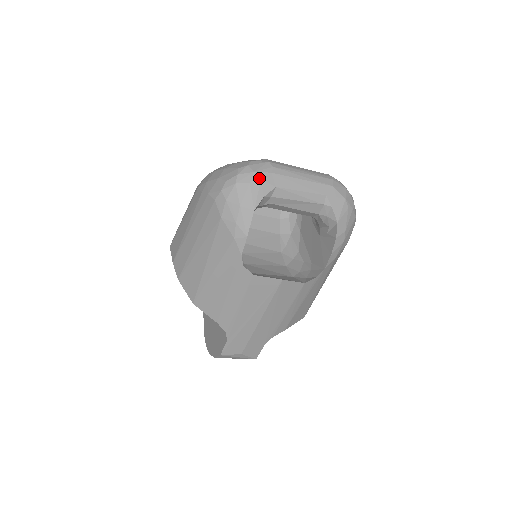
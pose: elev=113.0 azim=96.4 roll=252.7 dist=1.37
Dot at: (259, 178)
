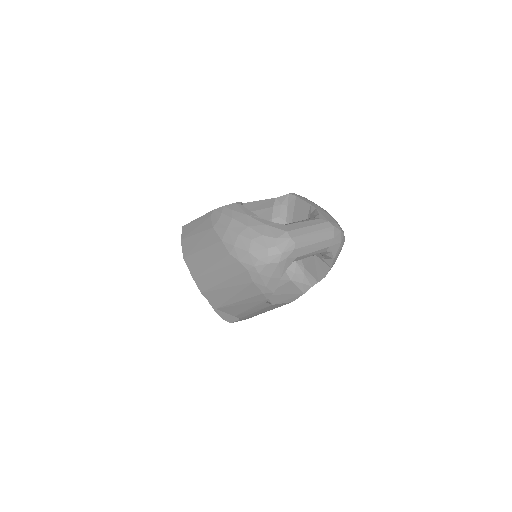
Dot at: (286, 257)
